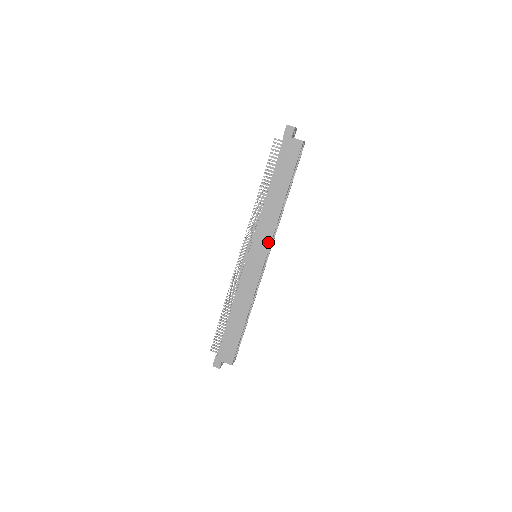
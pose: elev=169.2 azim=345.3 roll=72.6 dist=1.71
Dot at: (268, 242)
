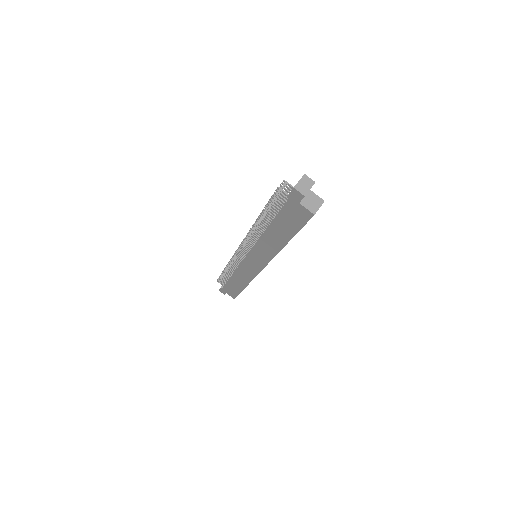
Dot at: (266, 261)
